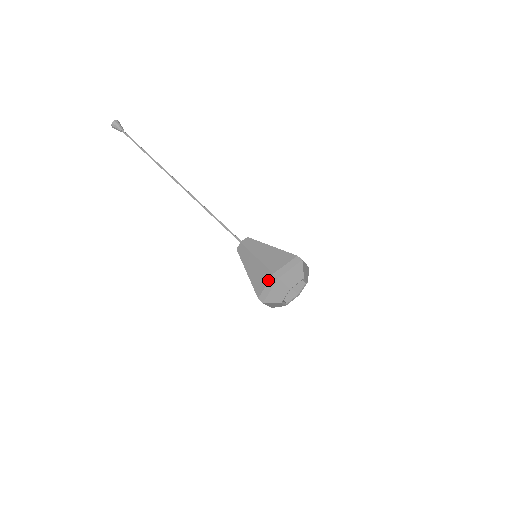
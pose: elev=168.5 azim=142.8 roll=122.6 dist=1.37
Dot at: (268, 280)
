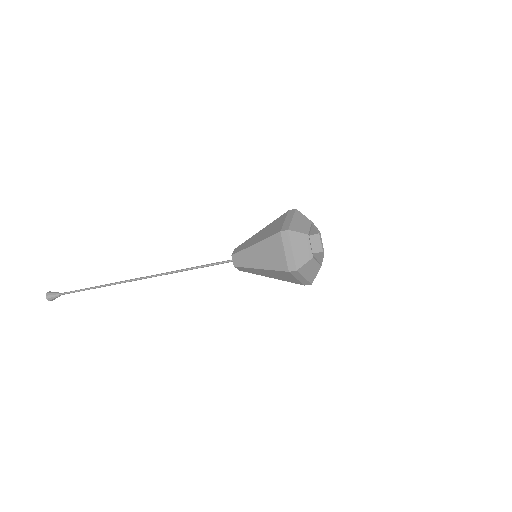
Dot at: (281, 243)
